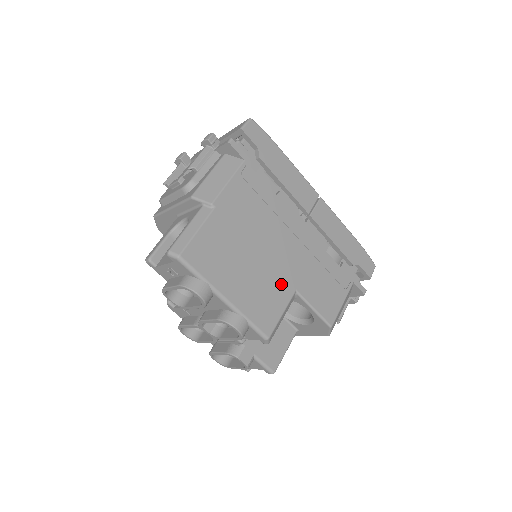
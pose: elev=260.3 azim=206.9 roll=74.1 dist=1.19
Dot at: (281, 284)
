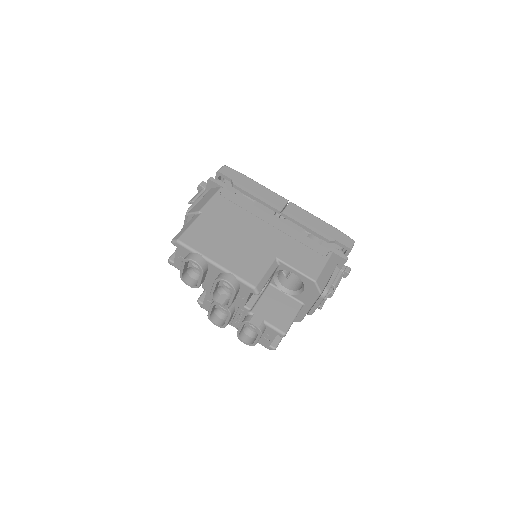
Dot at: (262, 254)
